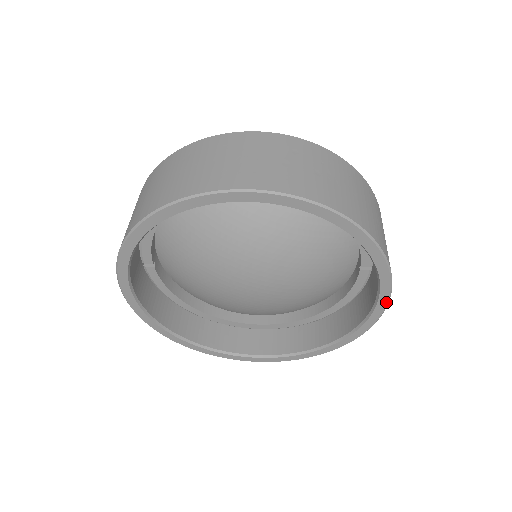
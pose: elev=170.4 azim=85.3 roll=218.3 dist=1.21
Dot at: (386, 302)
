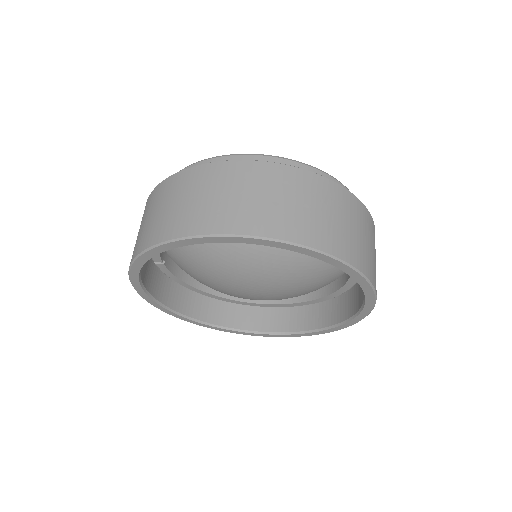
Dot at: (372, 307)
